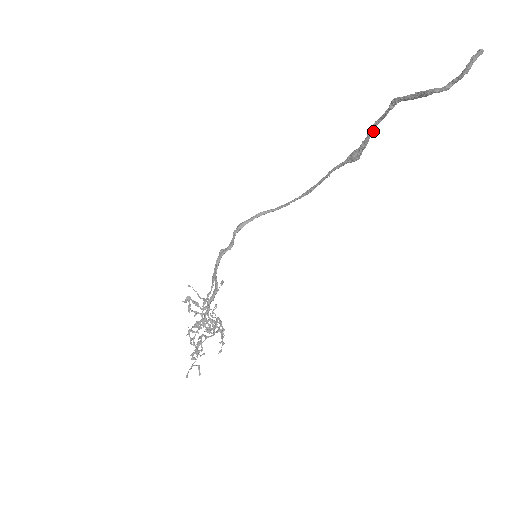
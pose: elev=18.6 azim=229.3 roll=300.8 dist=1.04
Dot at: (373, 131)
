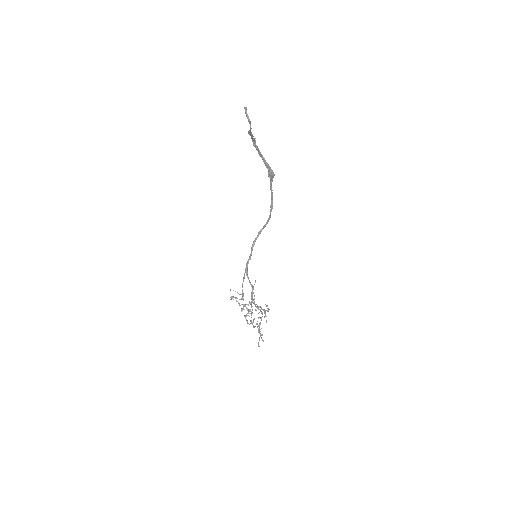
Dot at: (264, 158)
